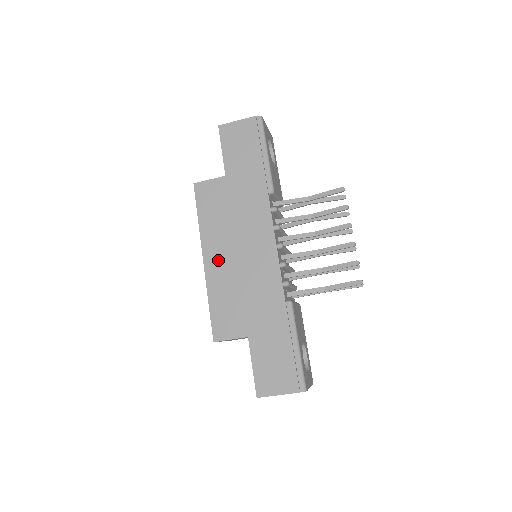
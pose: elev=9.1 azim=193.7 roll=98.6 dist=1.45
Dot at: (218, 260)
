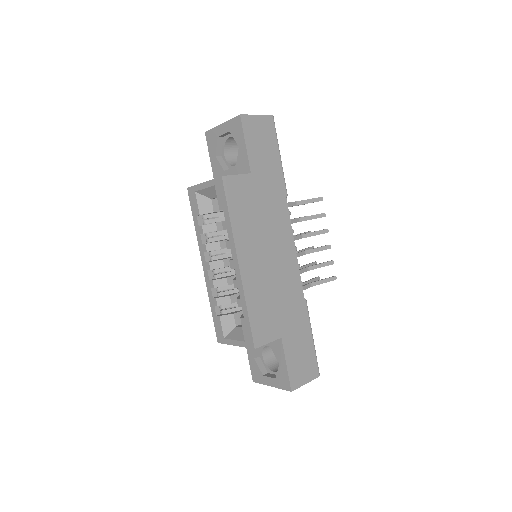
Dot at: (252, 264)
